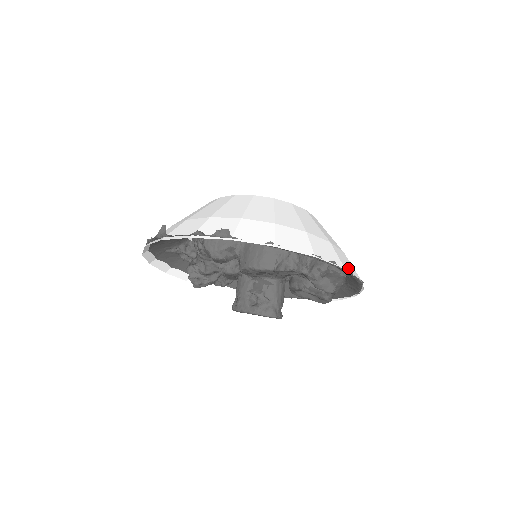
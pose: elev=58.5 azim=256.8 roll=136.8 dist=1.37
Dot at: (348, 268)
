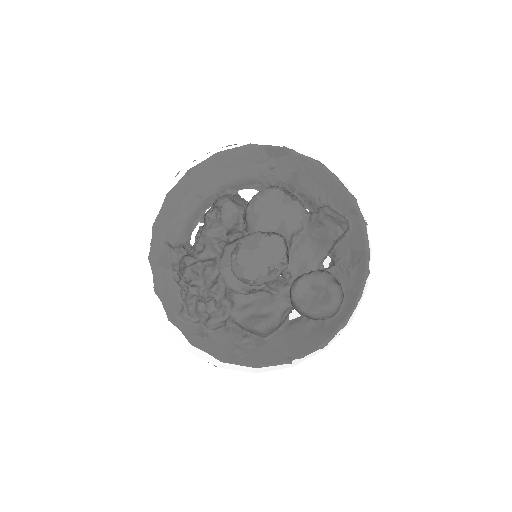
Dot at: (348, 195)
